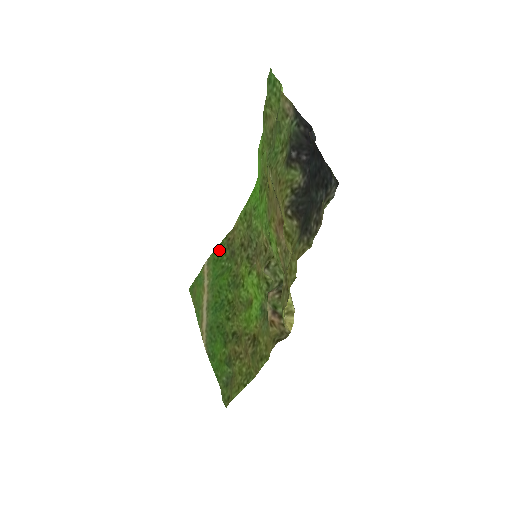
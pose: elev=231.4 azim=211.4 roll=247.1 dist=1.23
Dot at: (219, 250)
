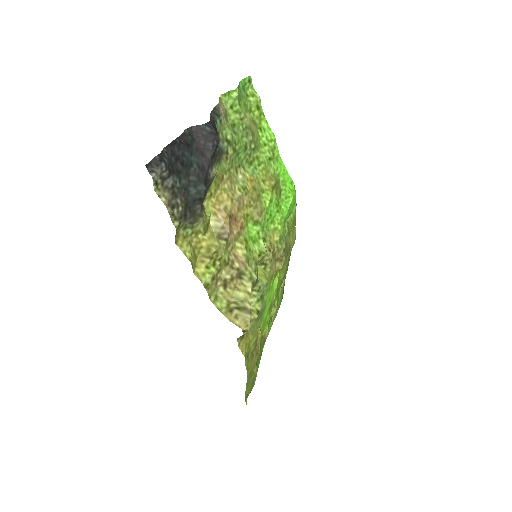
Dot at: occluded
